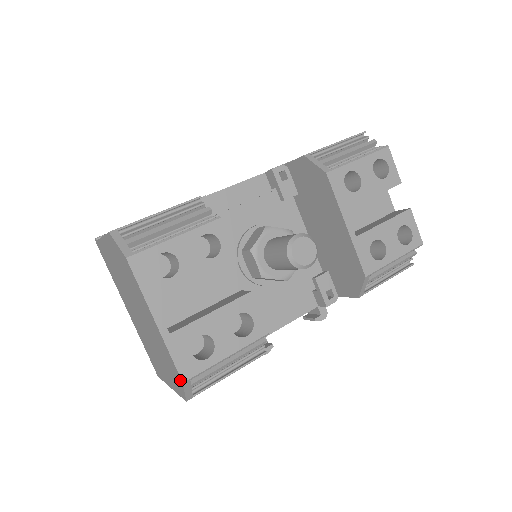
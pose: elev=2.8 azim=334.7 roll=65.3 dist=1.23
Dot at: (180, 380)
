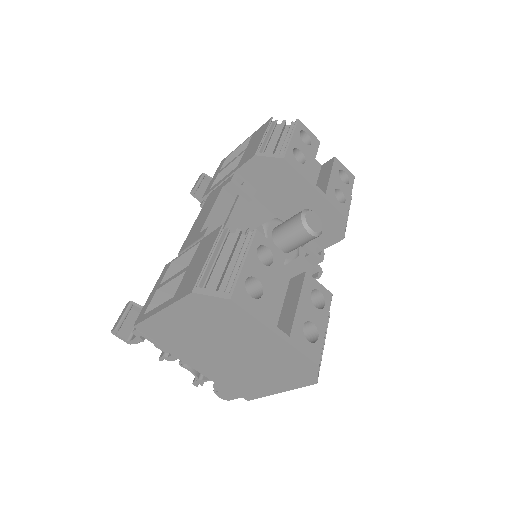
Dot at: (313, 367)
